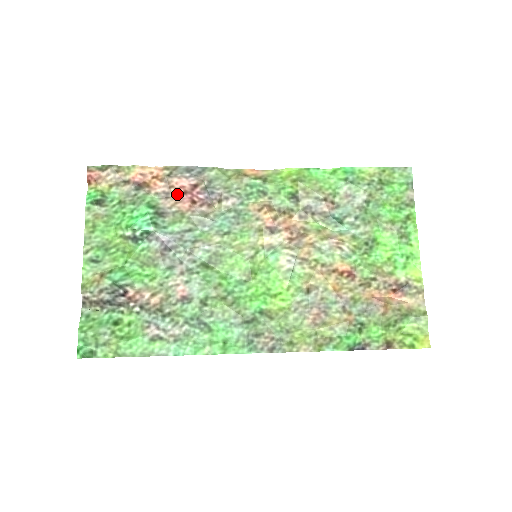
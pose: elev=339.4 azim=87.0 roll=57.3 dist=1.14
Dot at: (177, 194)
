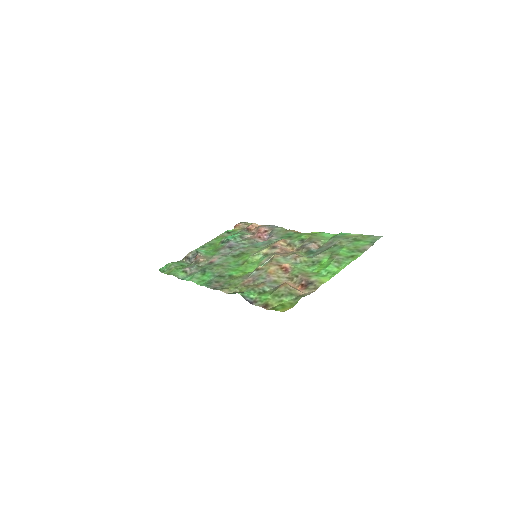
Dot at: (256, 233)
